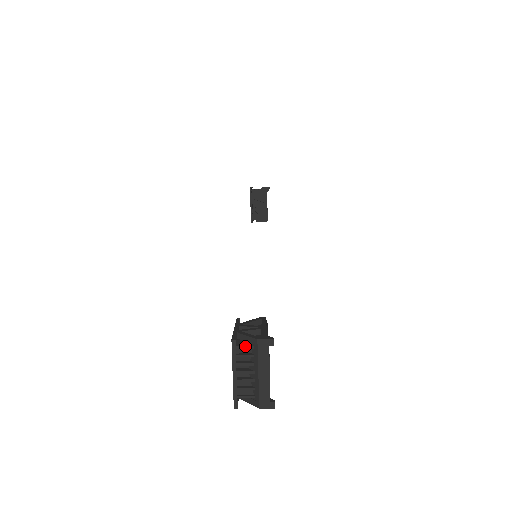
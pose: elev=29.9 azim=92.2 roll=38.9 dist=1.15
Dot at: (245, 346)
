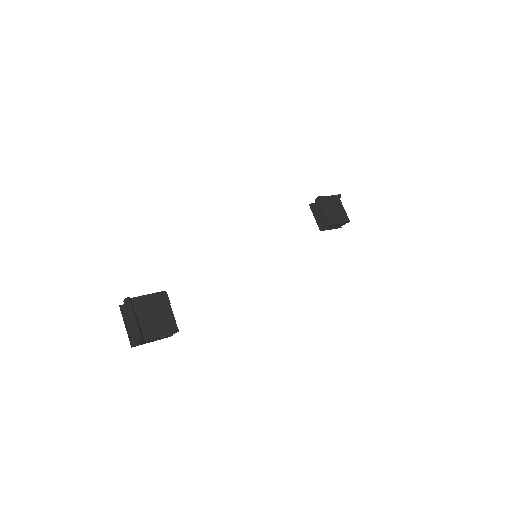
Dot at: occluded
